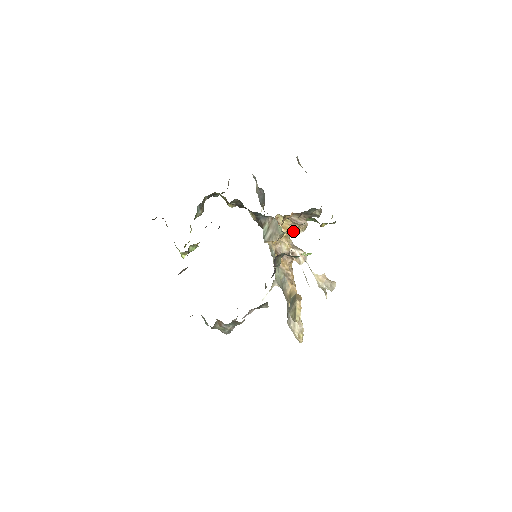
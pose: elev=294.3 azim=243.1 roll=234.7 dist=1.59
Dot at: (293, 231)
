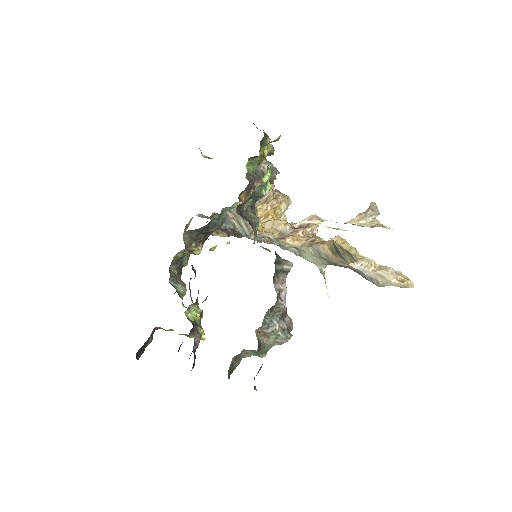
Dot at: (281, 213)
